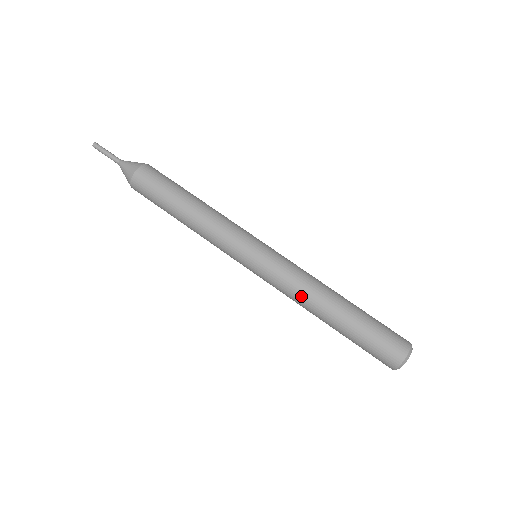
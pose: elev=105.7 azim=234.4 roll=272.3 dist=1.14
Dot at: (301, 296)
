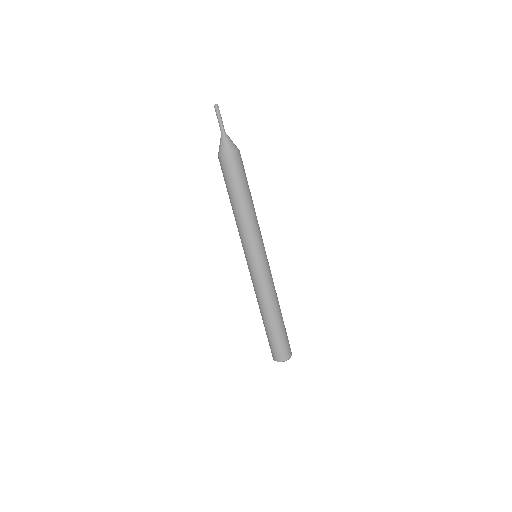
Dot at: (264, 297)
